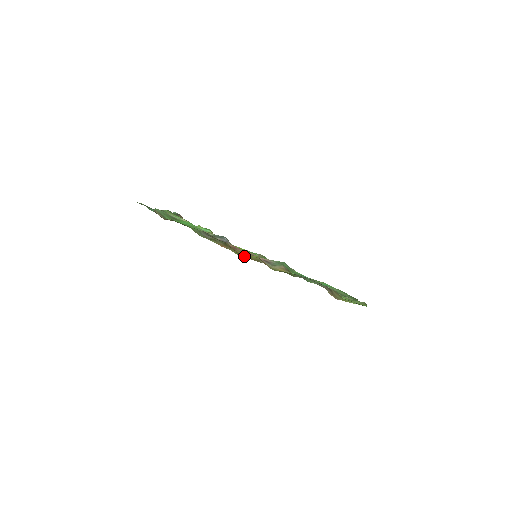
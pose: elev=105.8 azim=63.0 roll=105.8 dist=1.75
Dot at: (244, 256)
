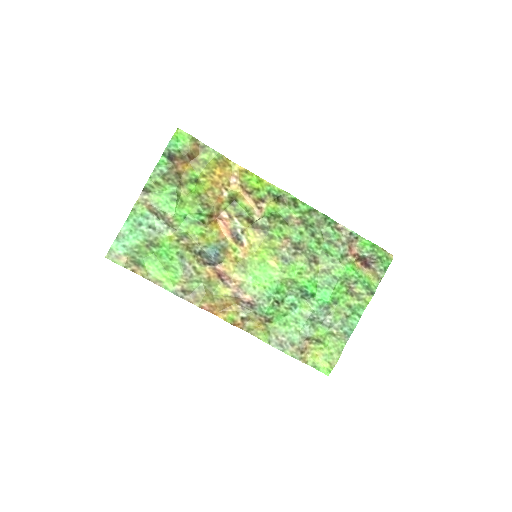
Dot at: (221, 311)
